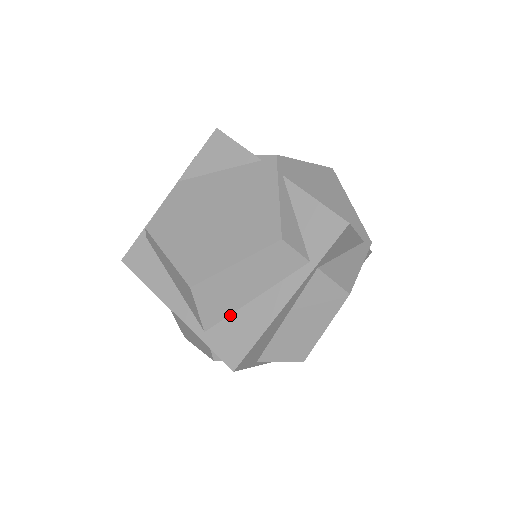
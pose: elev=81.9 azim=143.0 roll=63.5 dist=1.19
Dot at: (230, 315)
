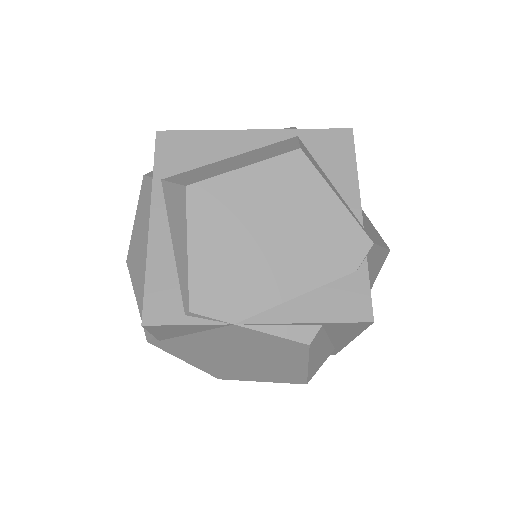
Dot at: occluded
